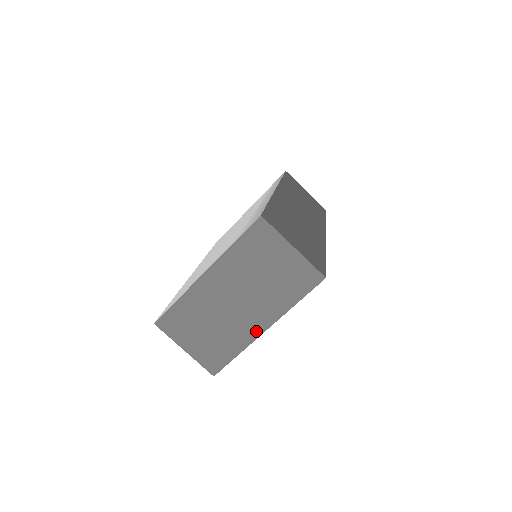
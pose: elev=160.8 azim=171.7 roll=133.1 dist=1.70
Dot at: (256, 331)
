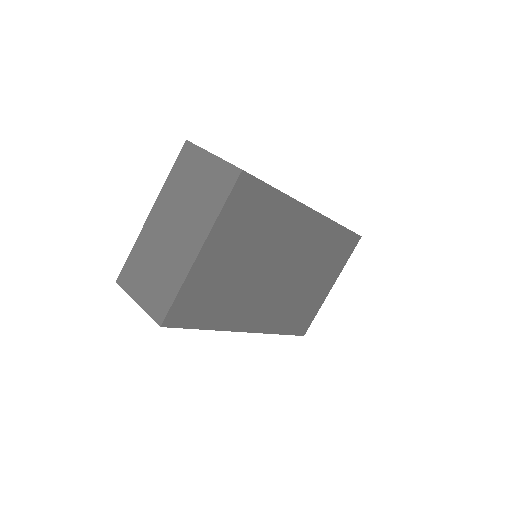
Dot at: (192, 256)
